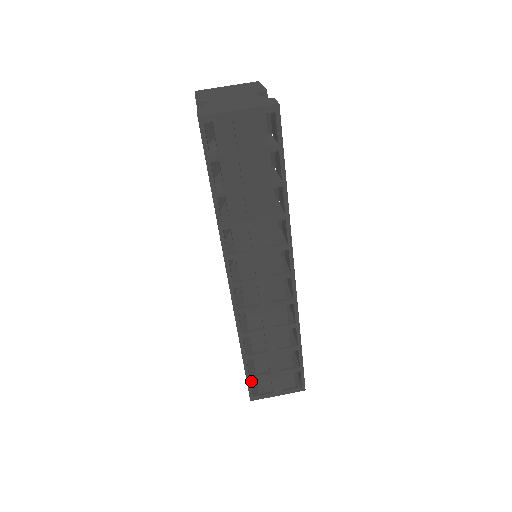
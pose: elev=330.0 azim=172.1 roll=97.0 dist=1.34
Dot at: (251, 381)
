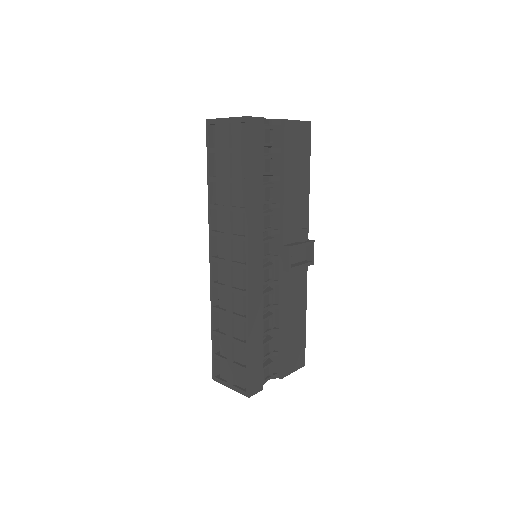
Dot at: occluded
